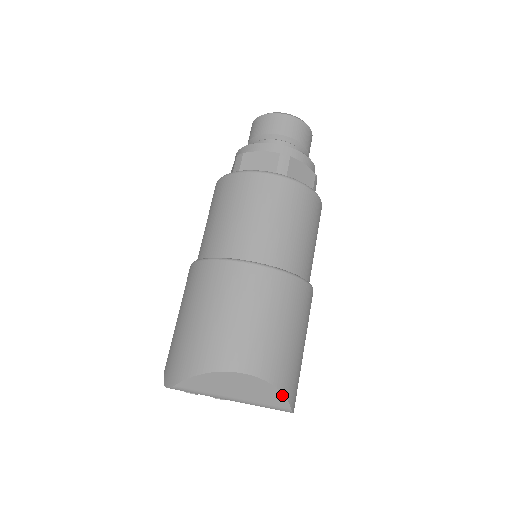
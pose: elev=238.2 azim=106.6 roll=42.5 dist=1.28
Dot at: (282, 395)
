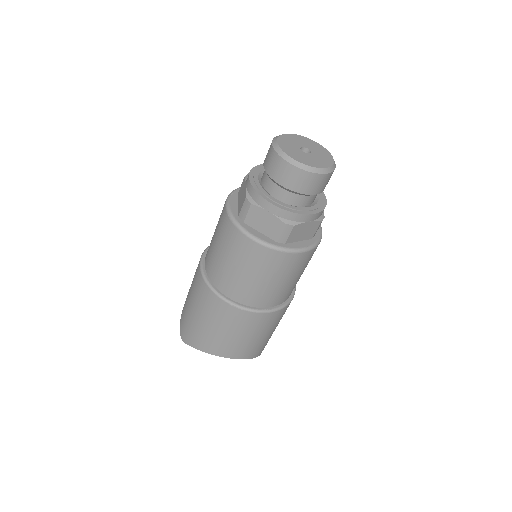
Dot at: occluded
